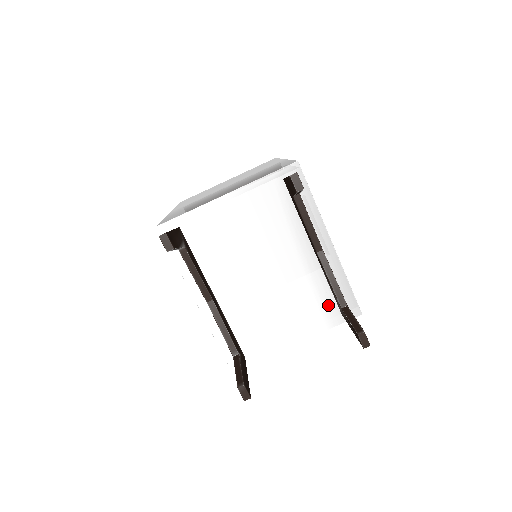
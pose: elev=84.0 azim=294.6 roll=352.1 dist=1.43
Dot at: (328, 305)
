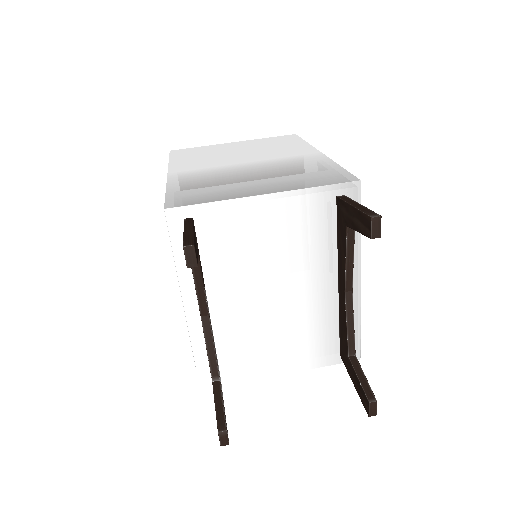
Dot at: (330, 343)
